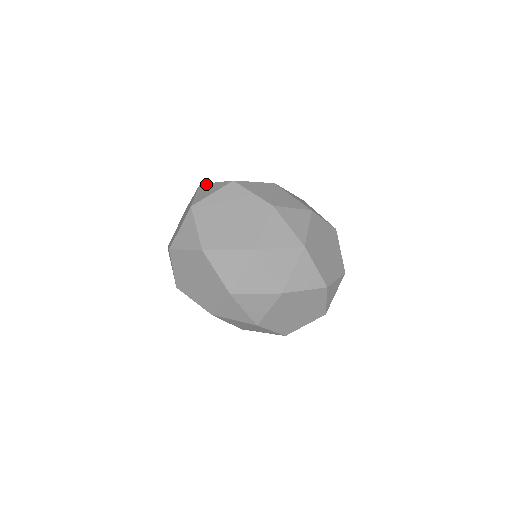
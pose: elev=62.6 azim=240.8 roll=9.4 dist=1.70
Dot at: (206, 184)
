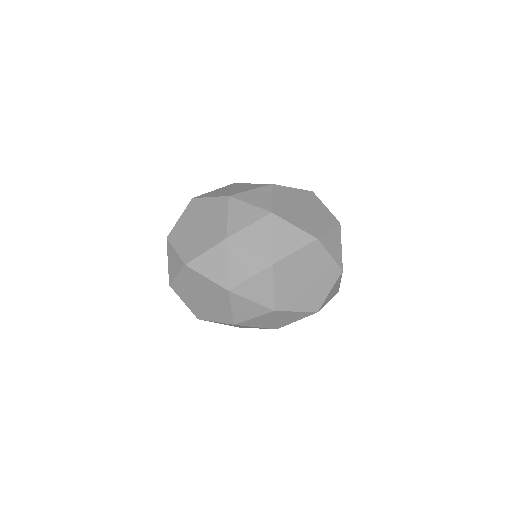
Dot at: (170, 246)
